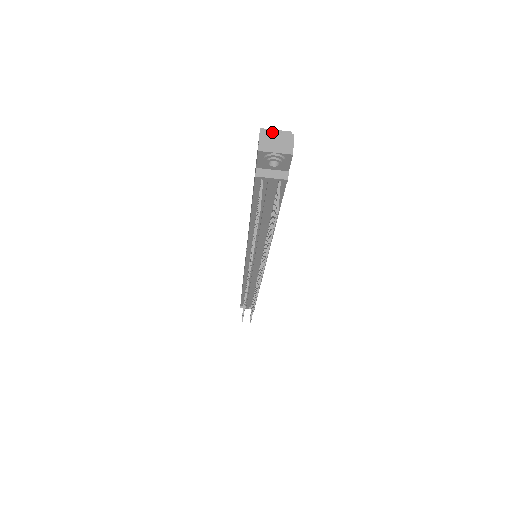
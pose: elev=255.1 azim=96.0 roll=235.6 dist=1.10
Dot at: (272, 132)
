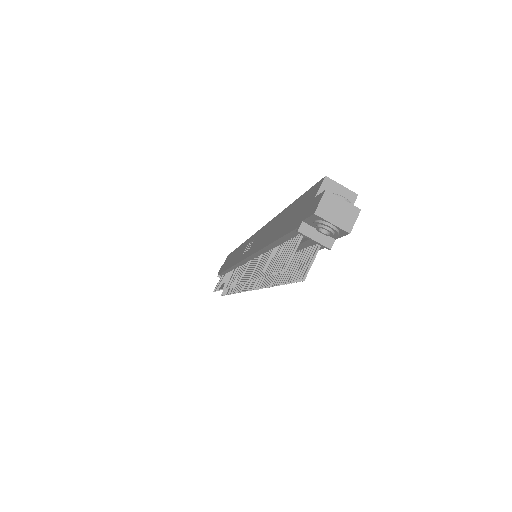
Dot at: (338, 196)
